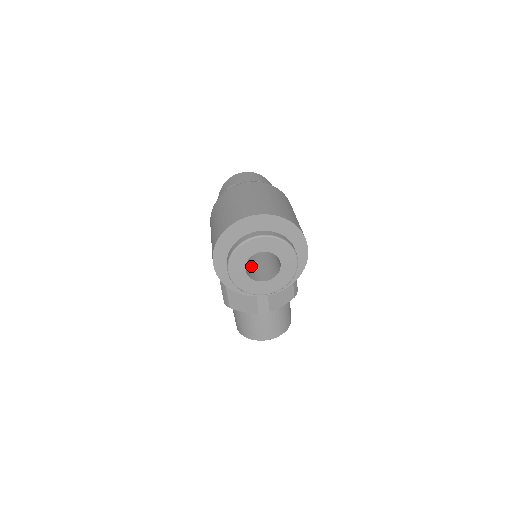
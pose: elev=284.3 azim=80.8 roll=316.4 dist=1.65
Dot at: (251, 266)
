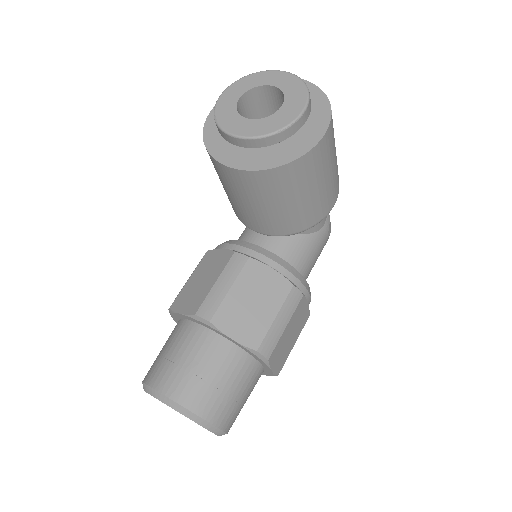
Dot at: occluded
